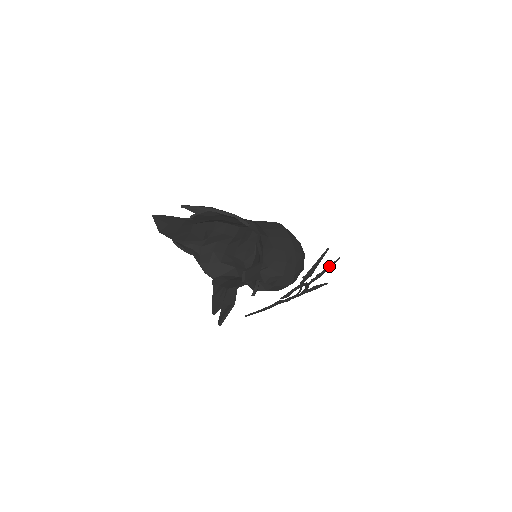
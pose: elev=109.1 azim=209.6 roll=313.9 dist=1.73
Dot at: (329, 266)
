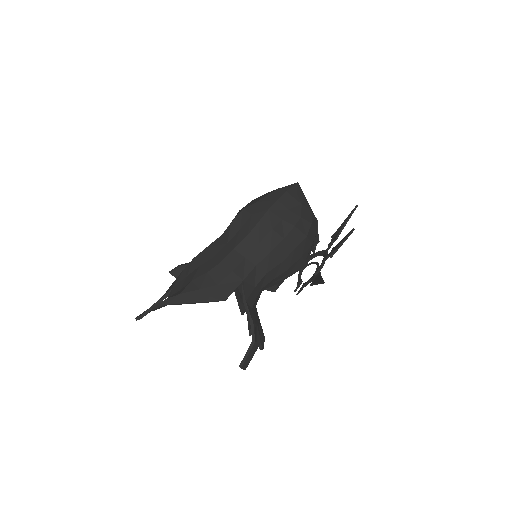
Dot at: (342, 243)
